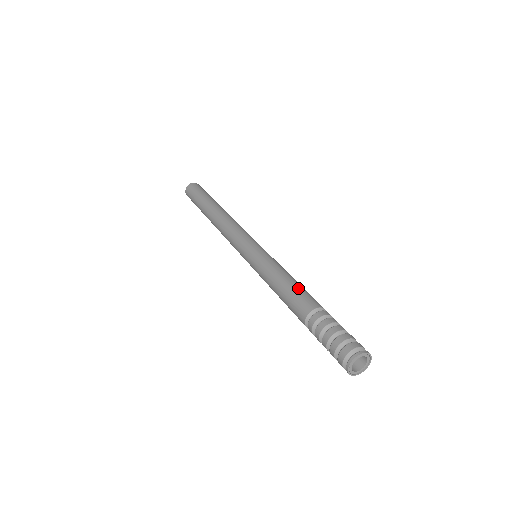
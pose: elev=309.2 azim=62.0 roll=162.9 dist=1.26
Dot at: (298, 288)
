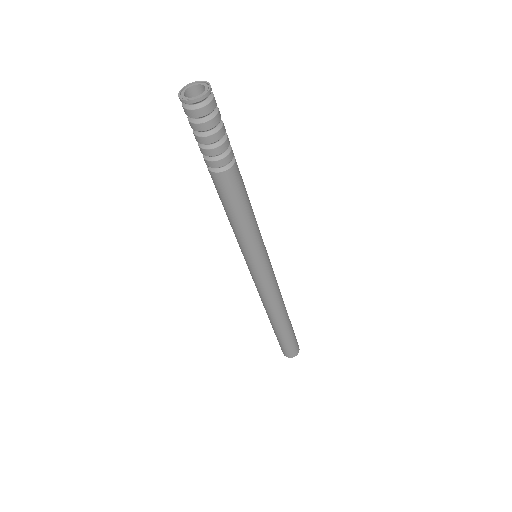
Dot at: occluded
